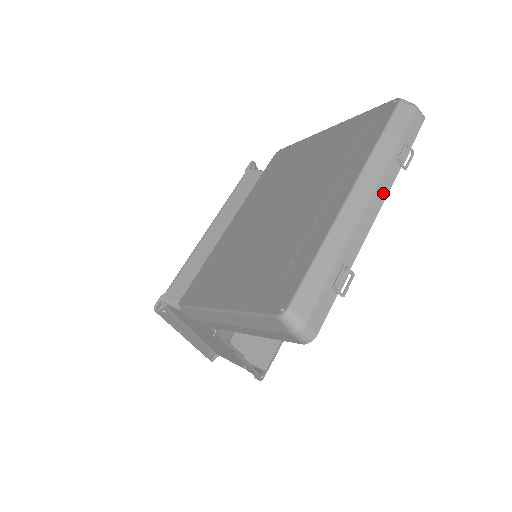
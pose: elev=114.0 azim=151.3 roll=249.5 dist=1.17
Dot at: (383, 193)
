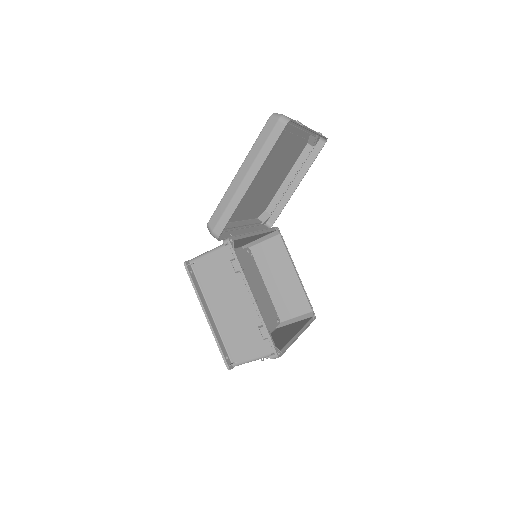
Dot at: (313, 130)
